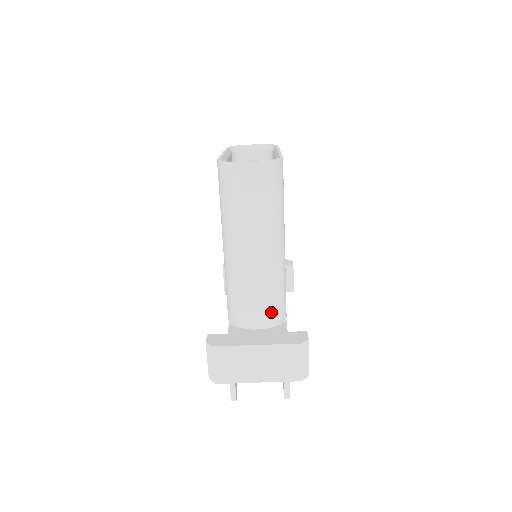
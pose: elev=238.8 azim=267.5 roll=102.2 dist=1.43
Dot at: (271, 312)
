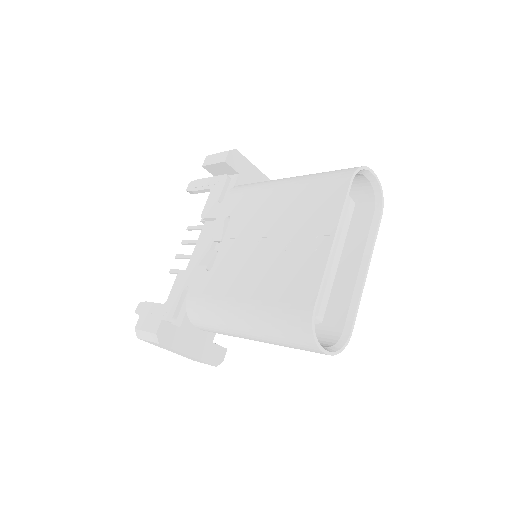
Dot at: occluded
